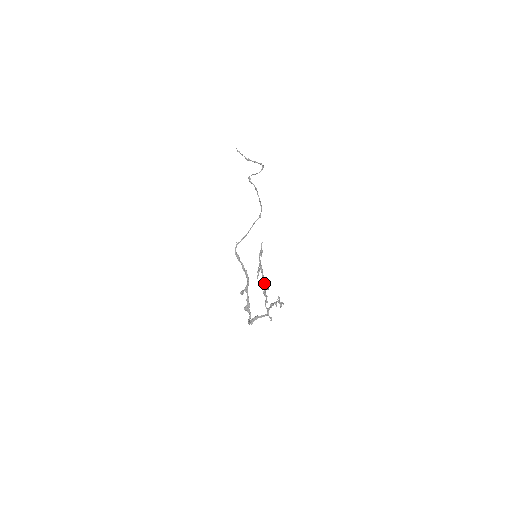
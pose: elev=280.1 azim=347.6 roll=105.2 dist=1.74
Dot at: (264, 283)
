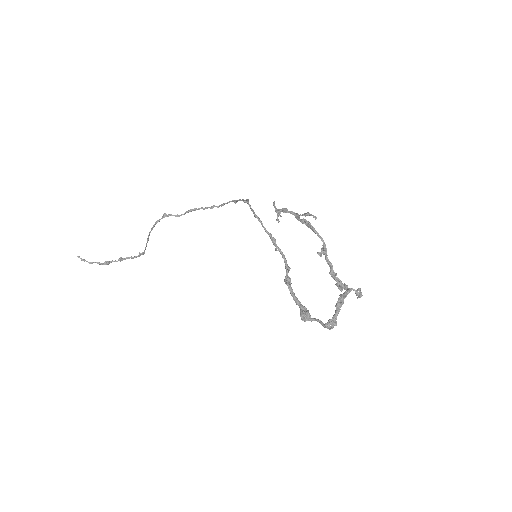
Dot at: (319, 237)
